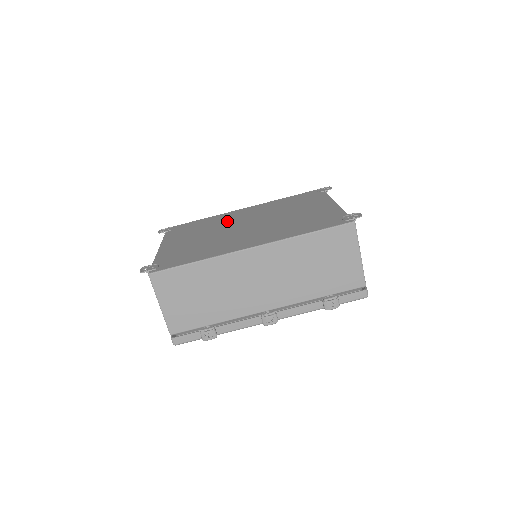
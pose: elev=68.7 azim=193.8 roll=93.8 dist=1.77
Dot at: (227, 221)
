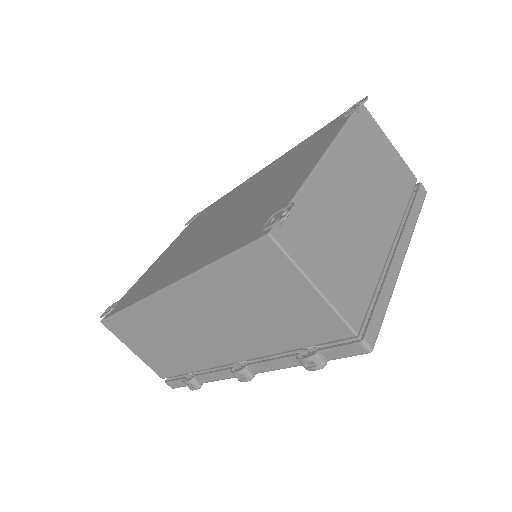
Dot at: (225, 205)
